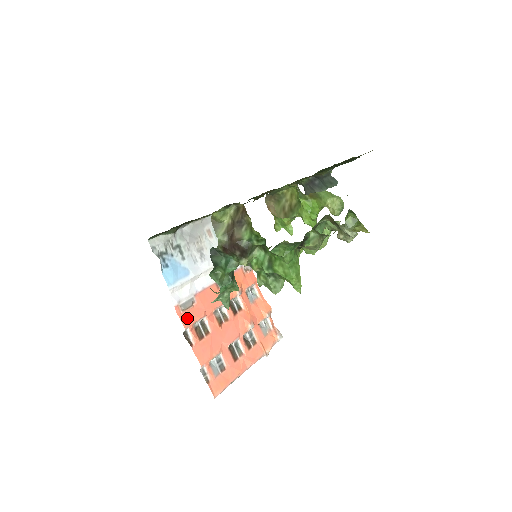
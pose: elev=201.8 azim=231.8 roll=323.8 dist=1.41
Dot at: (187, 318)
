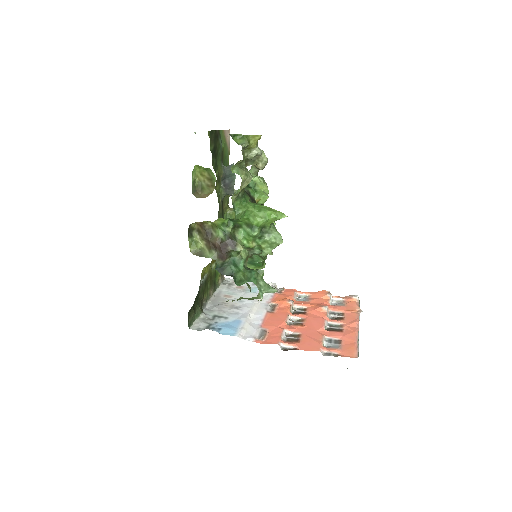
Dot at: (272, 340)
